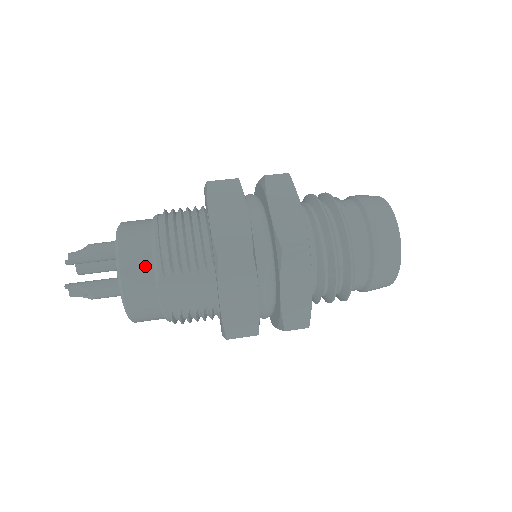
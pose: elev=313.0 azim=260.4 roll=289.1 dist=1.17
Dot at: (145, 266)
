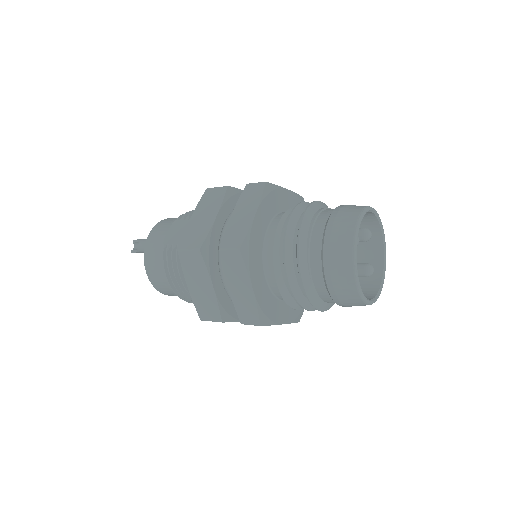
Dot at: (175, 219)
